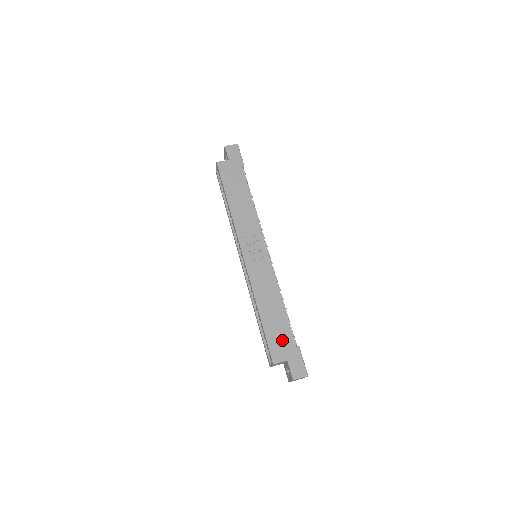
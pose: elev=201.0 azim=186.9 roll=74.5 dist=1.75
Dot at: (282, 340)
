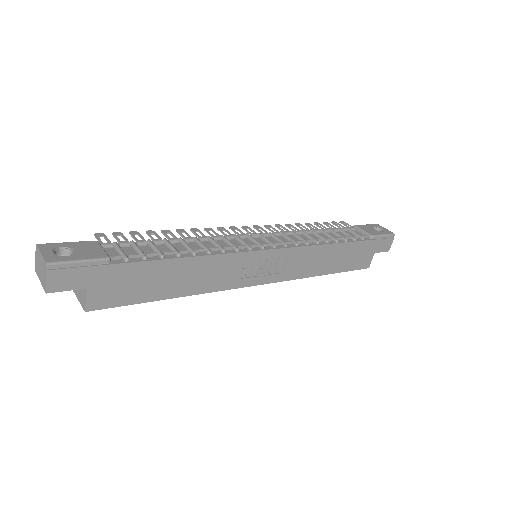
Dot at: (359, 254)
